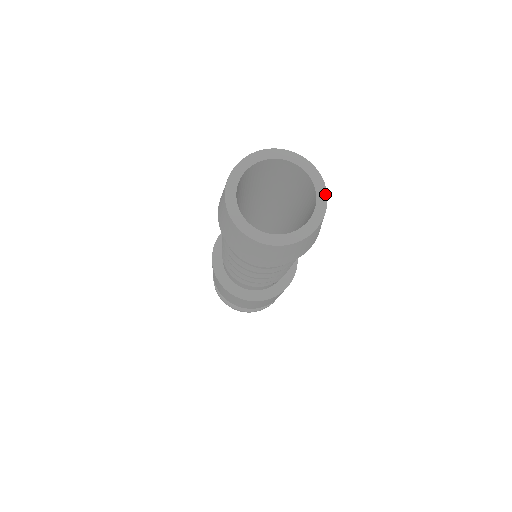
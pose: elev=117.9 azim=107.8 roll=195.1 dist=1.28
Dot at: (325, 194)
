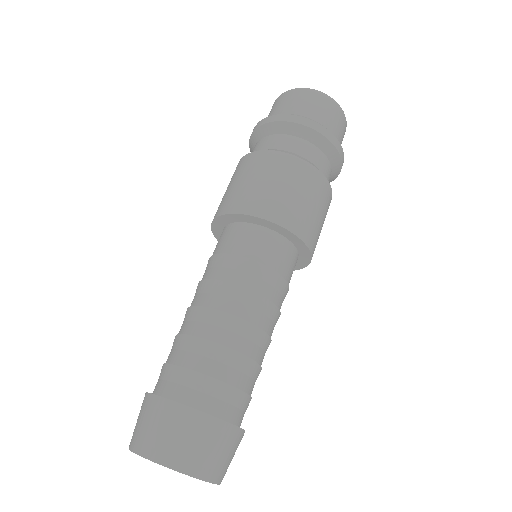
Dot at: occluded
